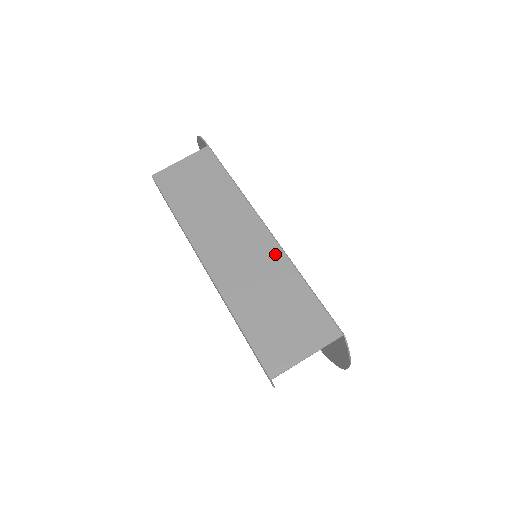
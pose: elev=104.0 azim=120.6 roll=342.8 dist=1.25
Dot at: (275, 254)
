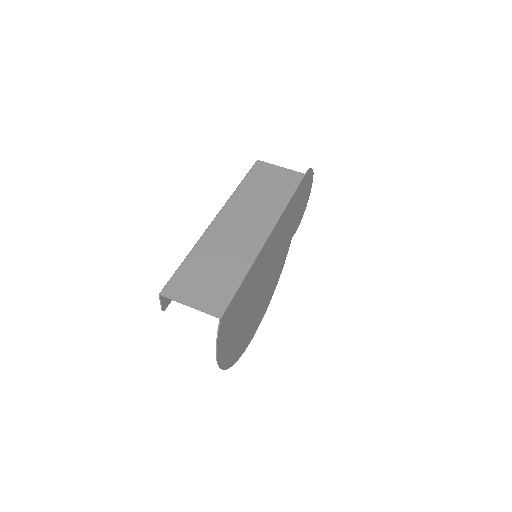
Dot at: (252, 250)
